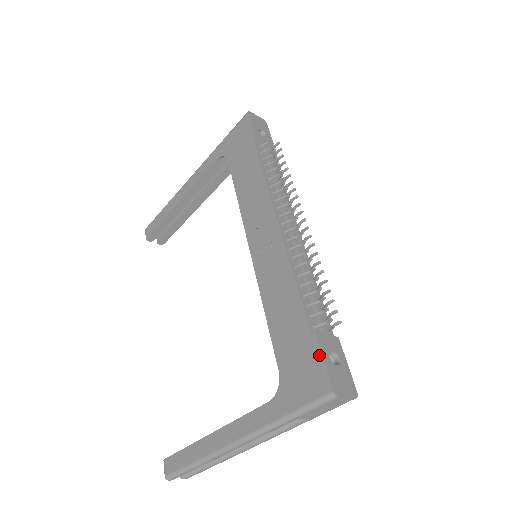
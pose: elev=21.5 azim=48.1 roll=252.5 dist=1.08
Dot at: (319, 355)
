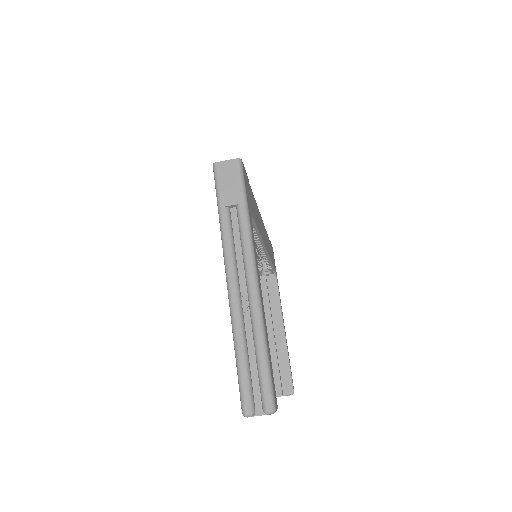
Dot at: occluded
